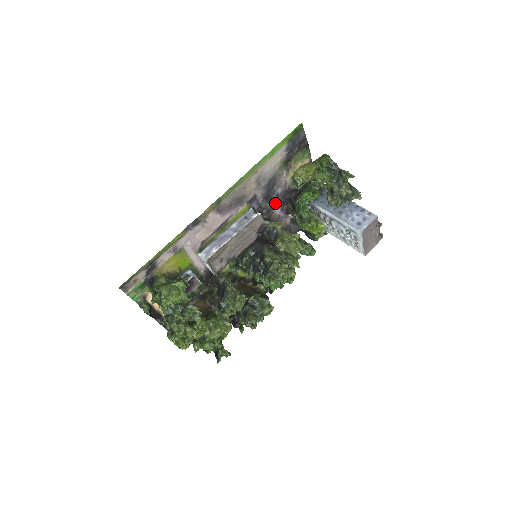
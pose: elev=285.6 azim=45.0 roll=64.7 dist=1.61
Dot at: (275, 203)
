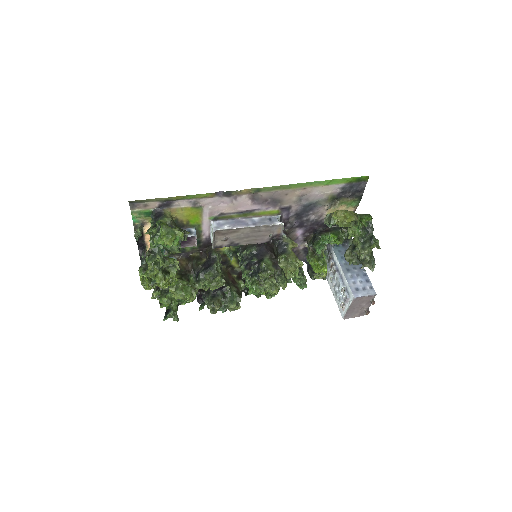
Dot at: (302, 225)
